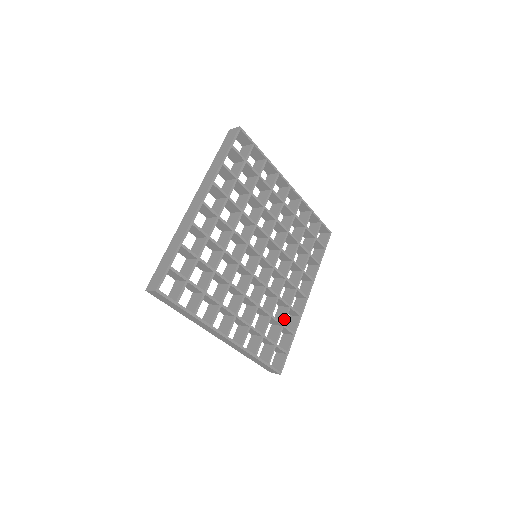
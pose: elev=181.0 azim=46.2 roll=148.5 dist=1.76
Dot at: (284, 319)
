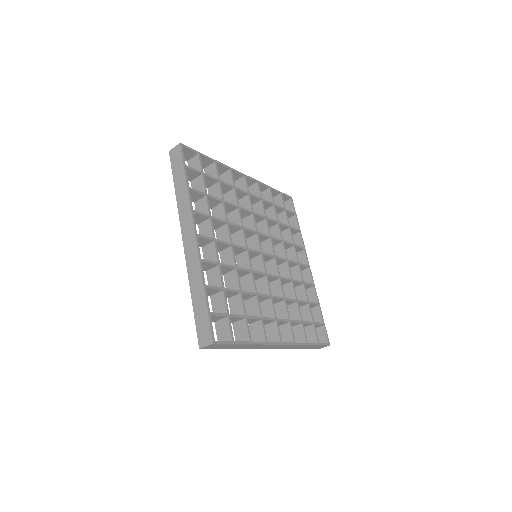
Dot at: occluded
